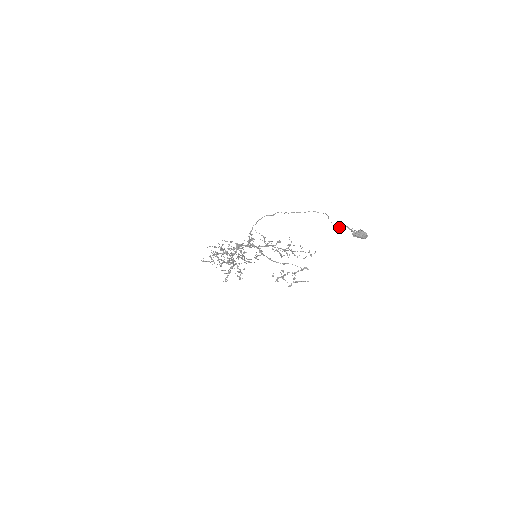
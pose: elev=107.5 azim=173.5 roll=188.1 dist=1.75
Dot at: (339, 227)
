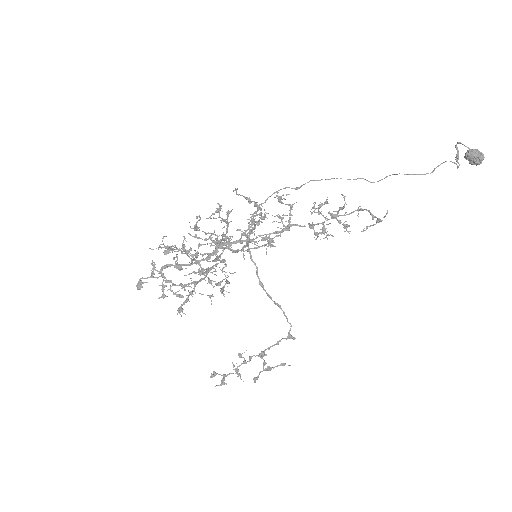
Dot at: (422, 174)
